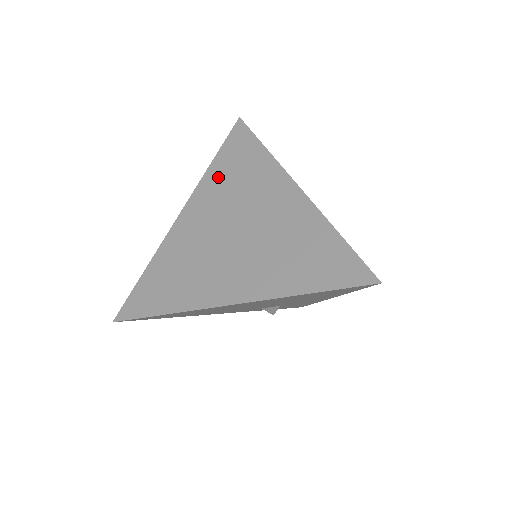
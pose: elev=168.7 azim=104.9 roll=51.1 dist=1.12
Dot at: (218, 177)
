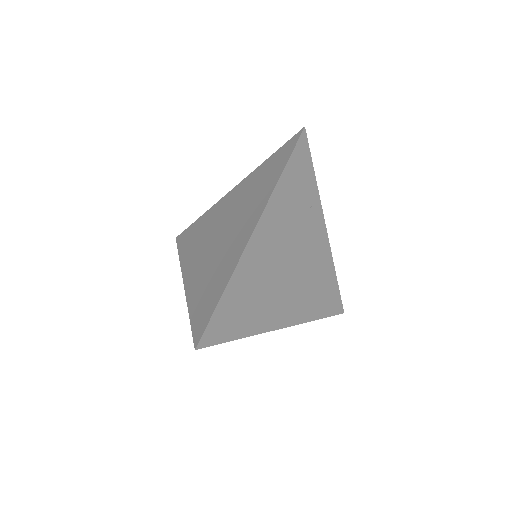
Dot at: (255, 178)
